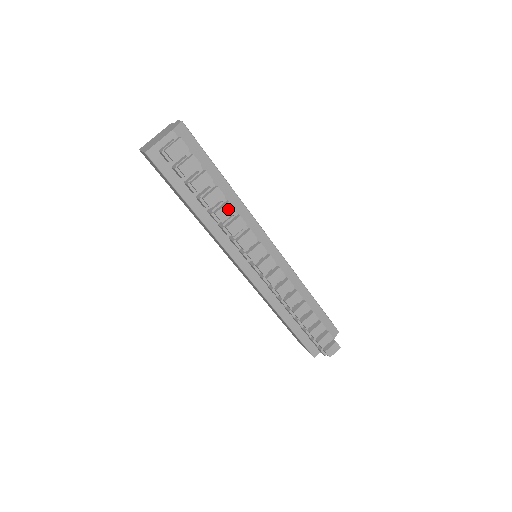
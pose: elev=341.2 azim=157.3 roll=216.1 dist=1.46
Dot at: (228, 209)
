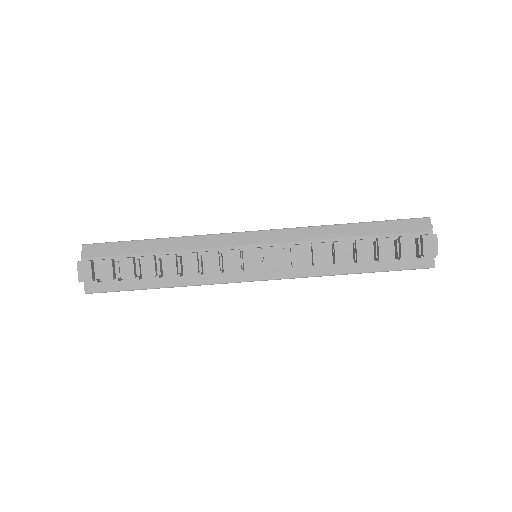
Dot at: (168, 261)
